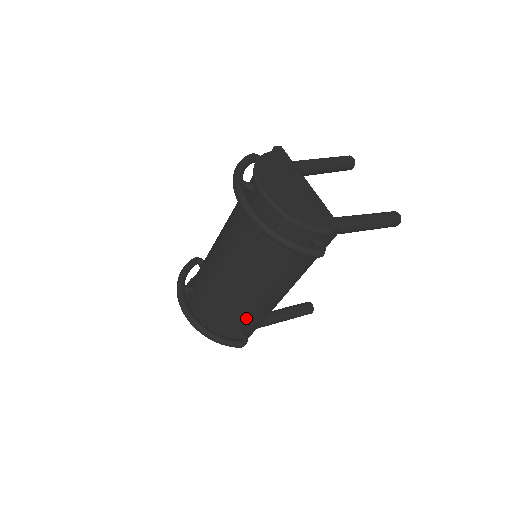
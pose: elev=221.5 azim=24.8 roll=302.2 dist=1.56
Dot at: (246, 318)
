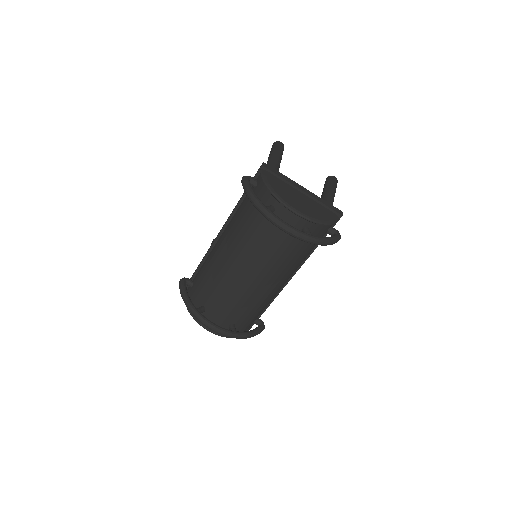
Dot at: occluded
